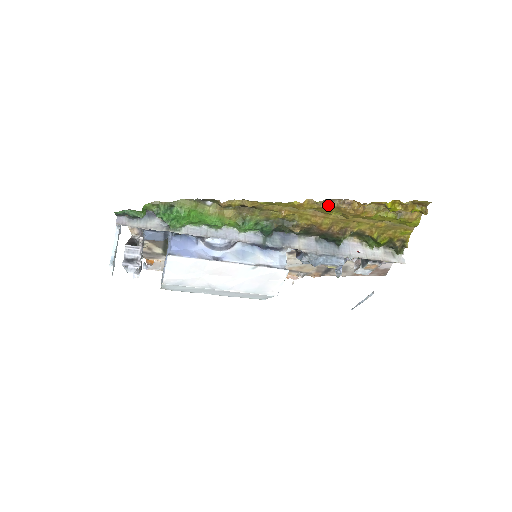
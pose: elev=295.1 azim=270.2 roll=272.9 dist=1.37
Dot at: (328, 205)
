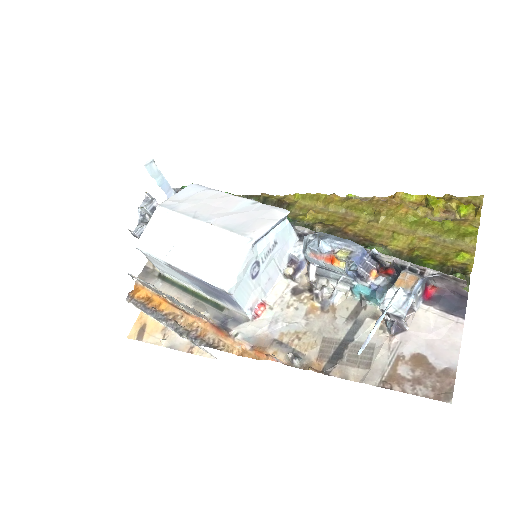
Dot at: (360, 201)
